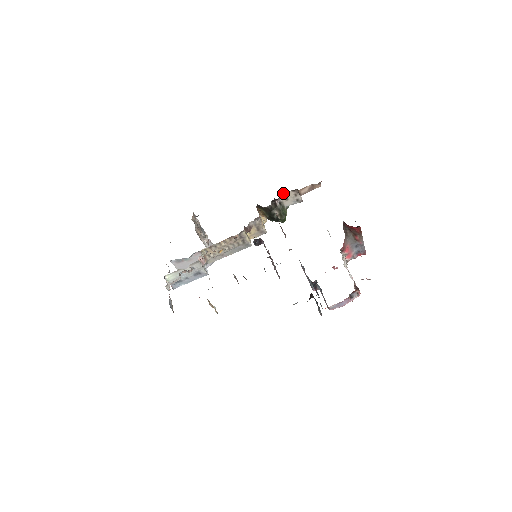
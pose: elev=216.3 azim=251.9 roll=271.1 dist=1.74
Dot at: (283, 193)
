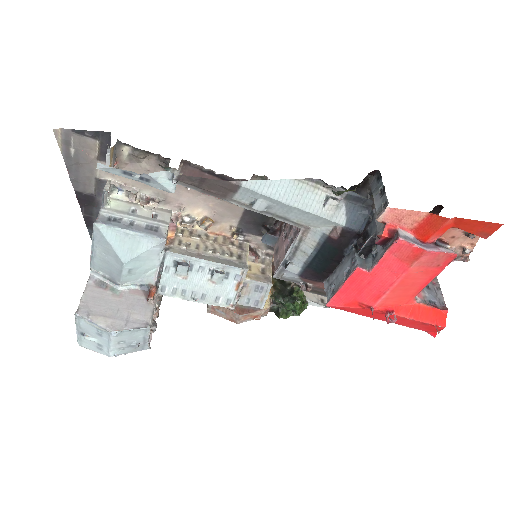
Dot at: occluded
